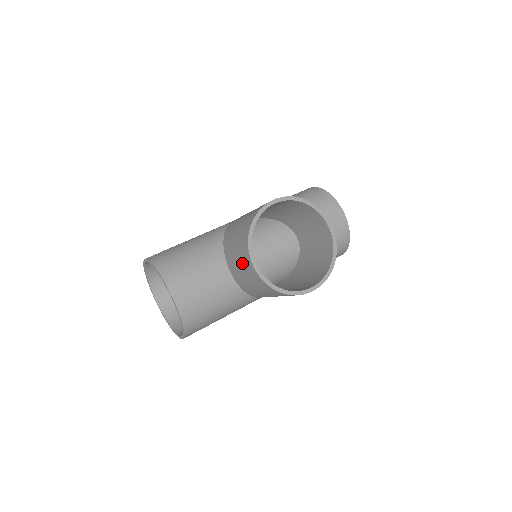
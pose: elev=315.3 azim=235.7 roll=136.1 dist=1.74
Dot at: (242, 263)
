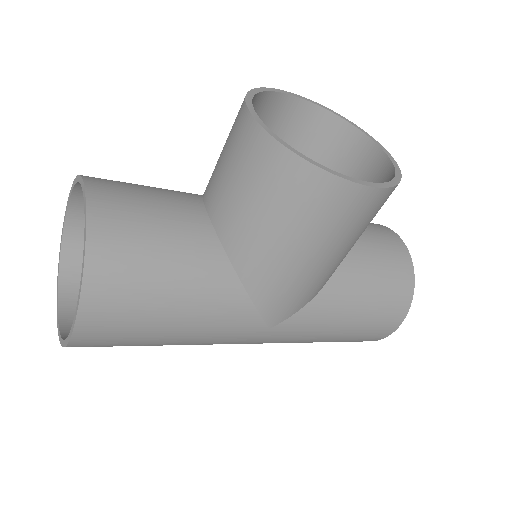
Dot at: (230, 145)
